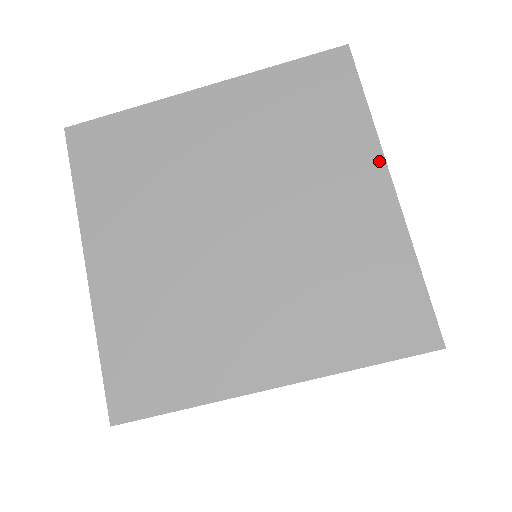
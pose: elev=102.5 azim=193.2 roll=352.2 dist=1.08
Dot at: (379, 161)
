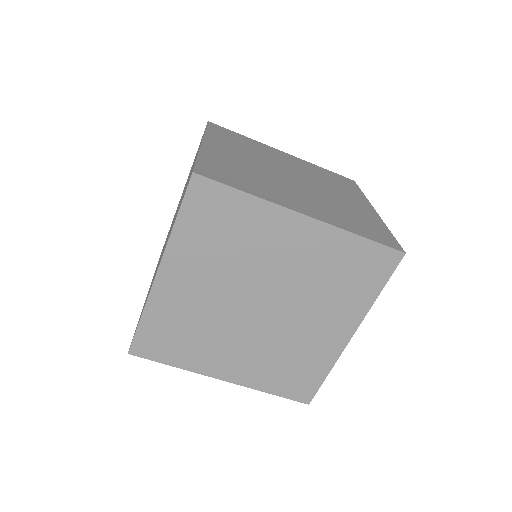
Dot at: (357, 322)
